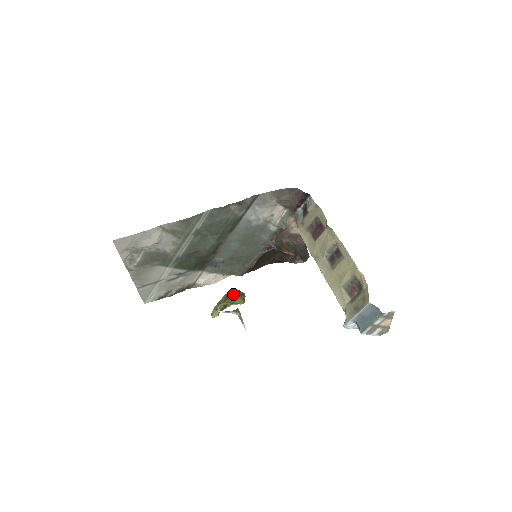
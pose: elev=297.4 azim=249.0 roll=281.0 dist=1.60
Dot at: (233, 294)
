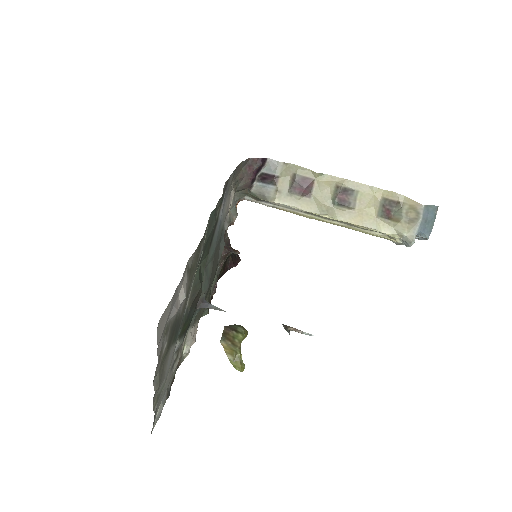
Dot at: (233, 331)
